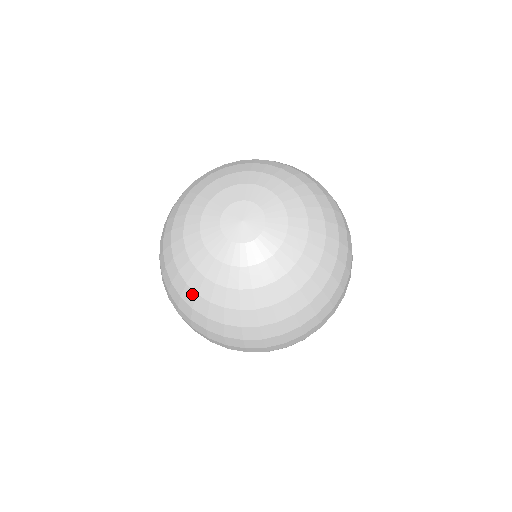
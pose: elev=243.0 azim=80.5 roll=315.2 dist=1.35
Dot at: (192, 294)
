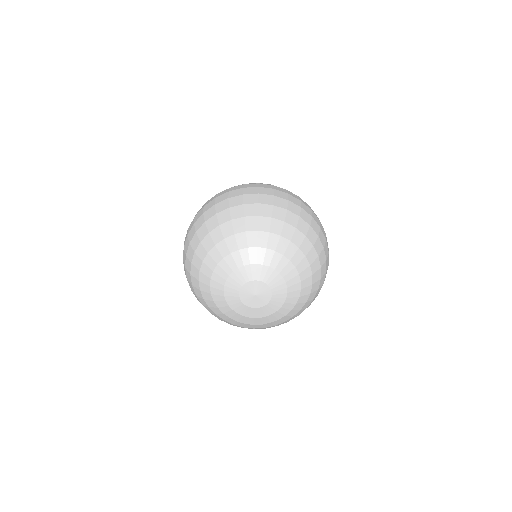
Dot at: (212, 312)
